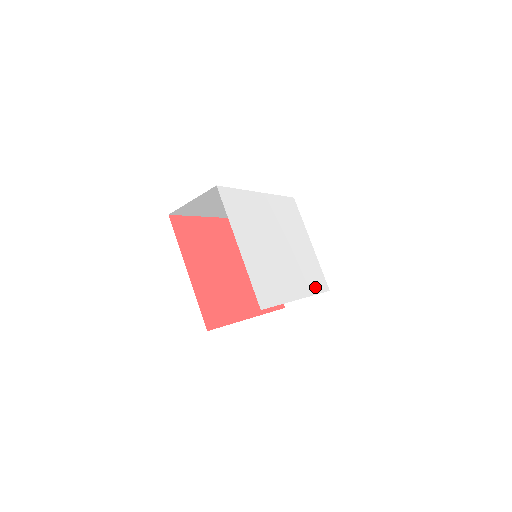
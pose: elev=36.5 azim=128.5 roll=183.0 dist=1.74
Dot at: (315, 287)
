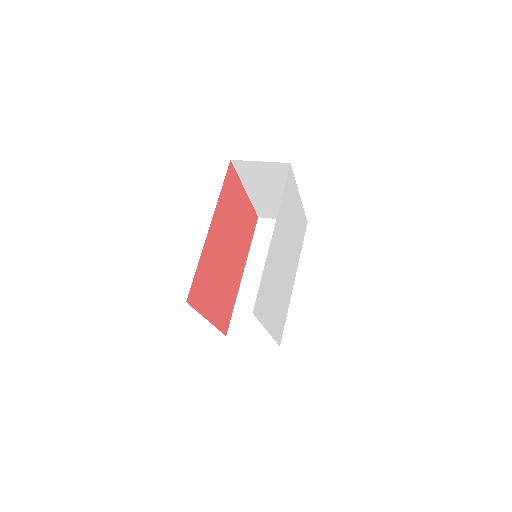
Dot at: (301, 244)
